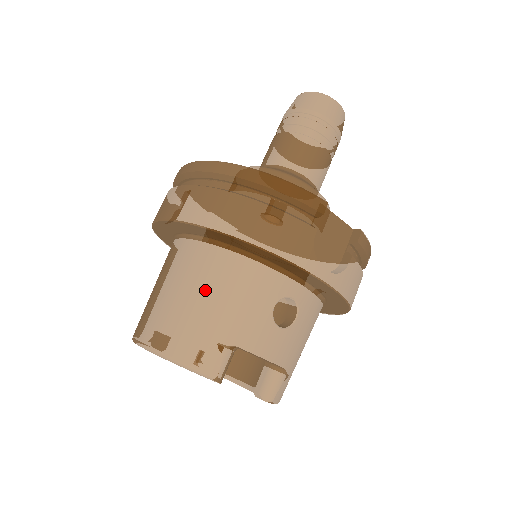
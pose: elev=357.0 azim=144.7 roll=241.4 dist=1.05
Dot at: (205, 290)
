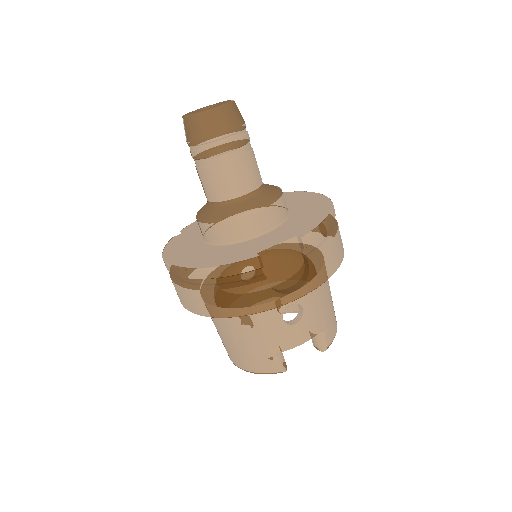
Dot at: (237, 335)
